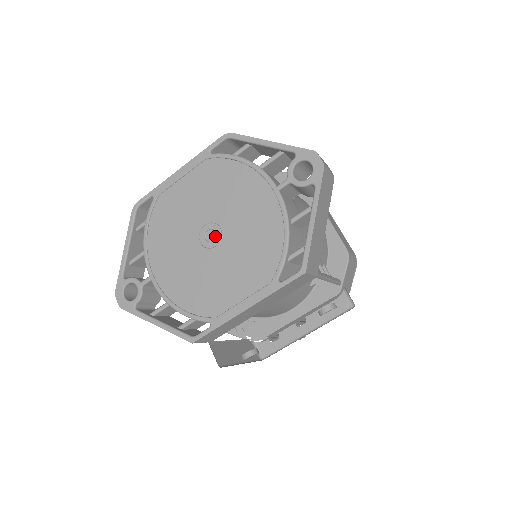
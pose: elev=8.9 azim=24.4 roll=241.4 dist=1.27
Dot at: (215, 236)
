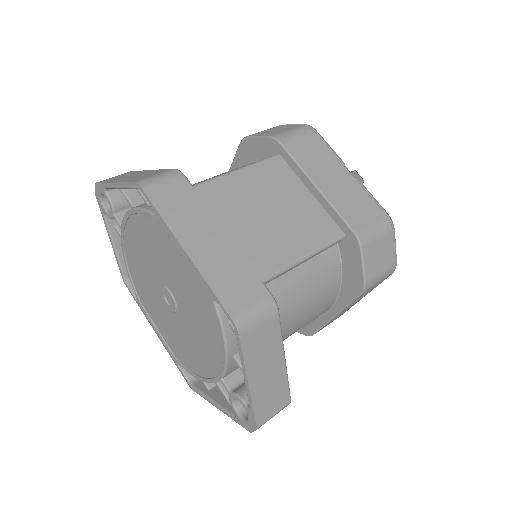
Dot at: (171, 304)
